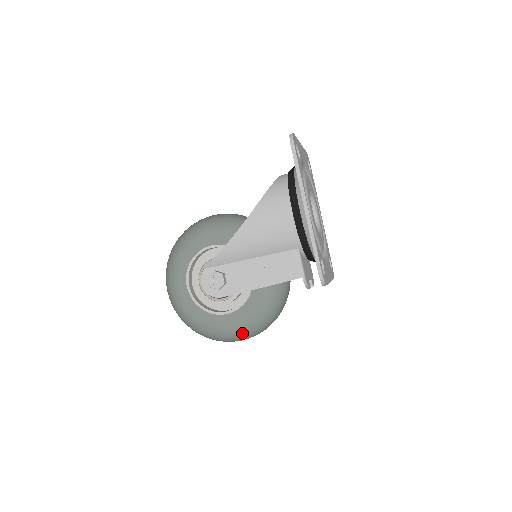
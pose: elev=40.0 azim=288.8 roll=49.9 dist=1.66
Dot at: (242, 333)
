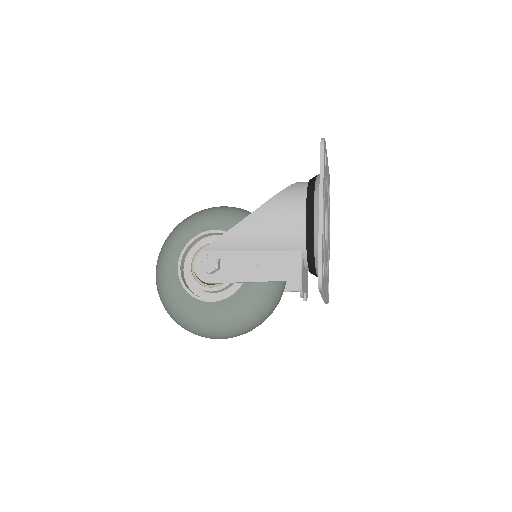
Dot at: (220, 327)
